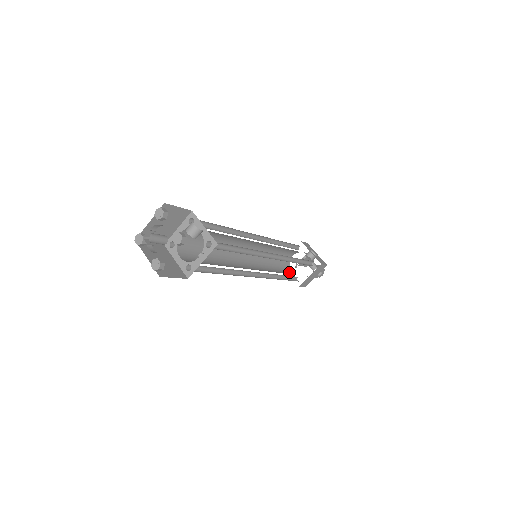
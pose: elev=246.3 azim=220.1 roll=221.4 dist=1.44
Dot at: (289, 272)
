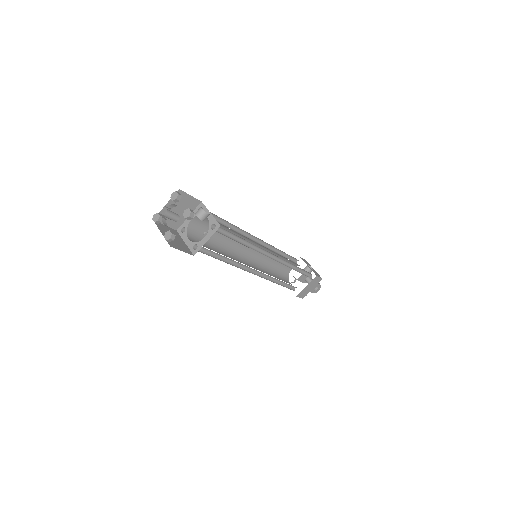
Dot at: (287, 282)
